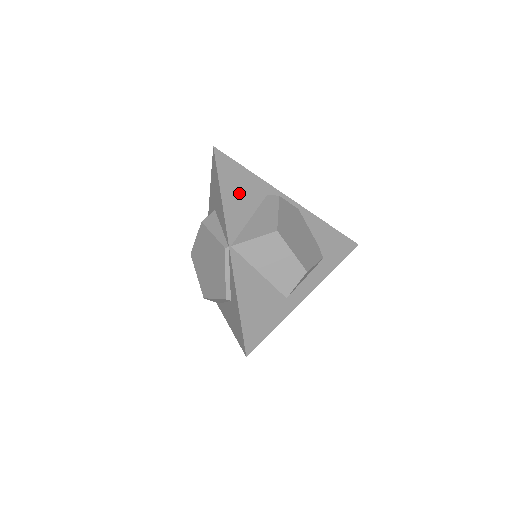
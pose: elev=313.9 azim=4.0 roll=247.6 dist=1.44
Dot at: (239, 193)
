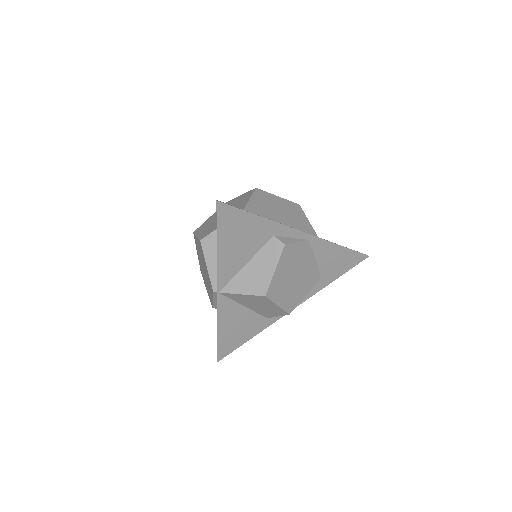
Dot at: (239, 243)
